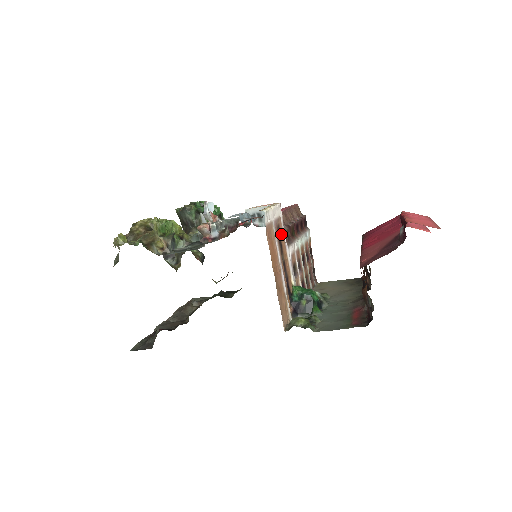
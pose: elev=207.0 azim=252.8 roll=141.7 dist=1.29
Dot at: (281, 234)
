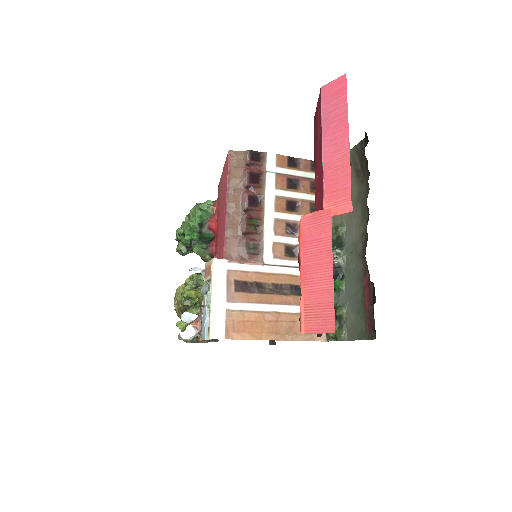
Dot at: (245, 277)
